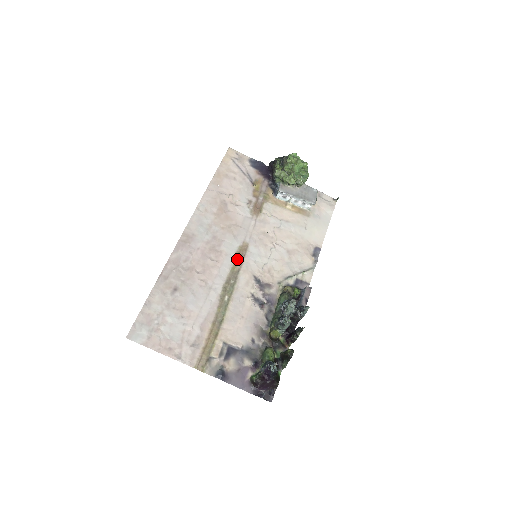
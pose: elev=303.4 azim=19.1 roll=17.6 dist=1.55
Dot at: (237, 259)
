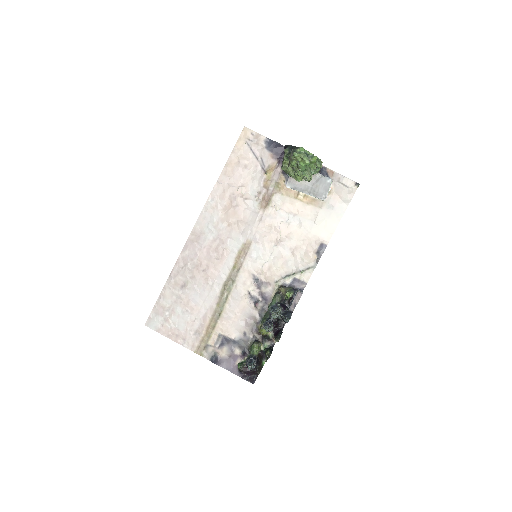
Dot at: (239, 258)
